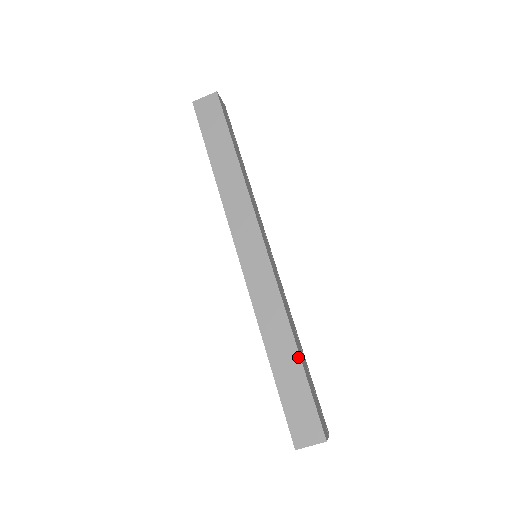
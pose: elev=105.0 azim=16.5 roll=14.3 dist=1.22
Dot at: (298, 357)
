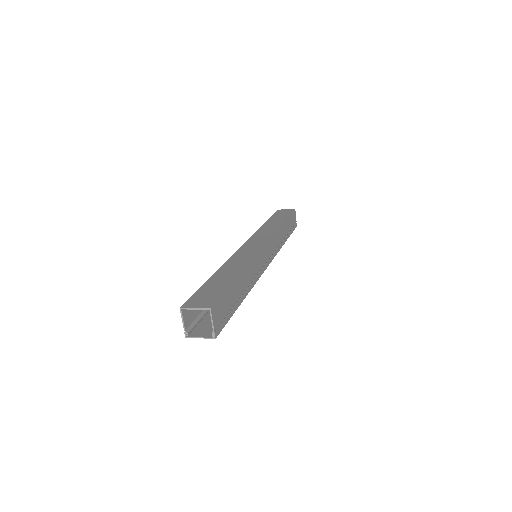
Dot at: (236, 276)
